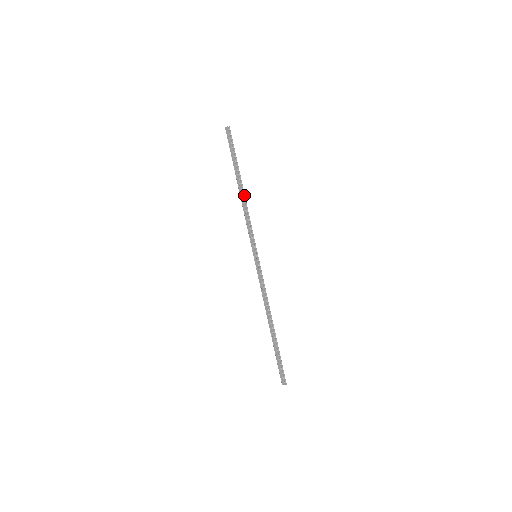
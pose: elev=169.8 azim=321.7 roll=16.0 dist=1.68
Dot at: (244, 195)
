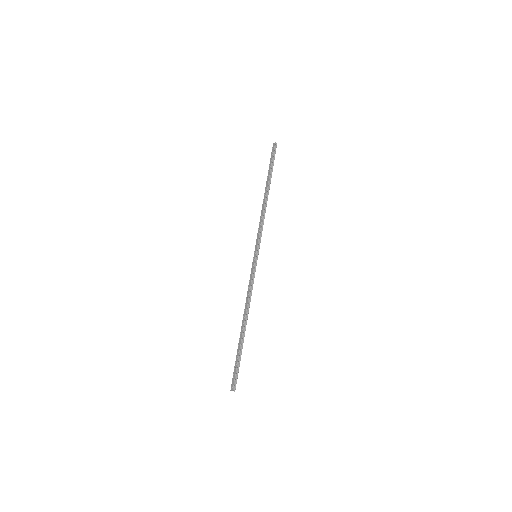
Dot at: (267, 200)
